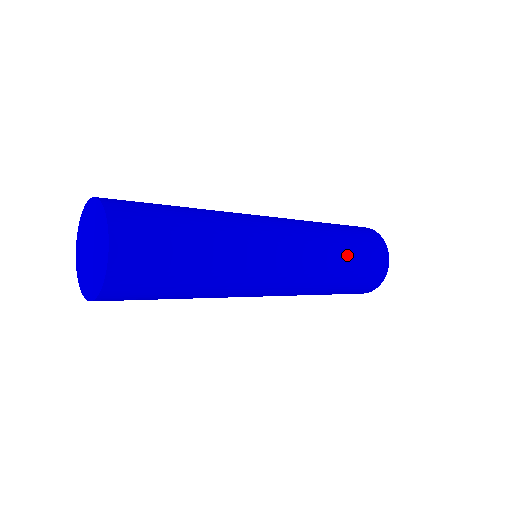
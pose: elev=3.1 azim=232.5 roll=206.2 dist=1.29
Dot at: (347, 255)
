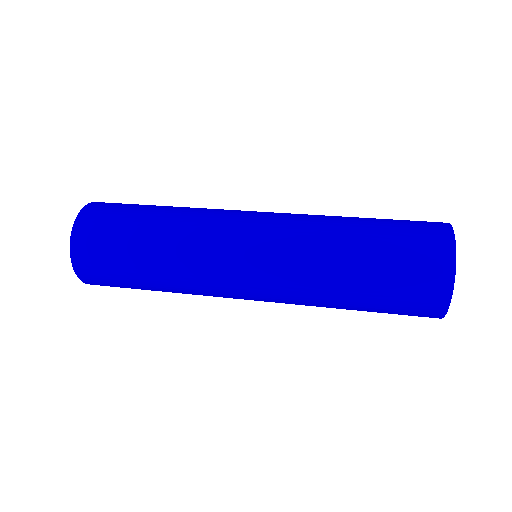
Dot at: (354, 307)
